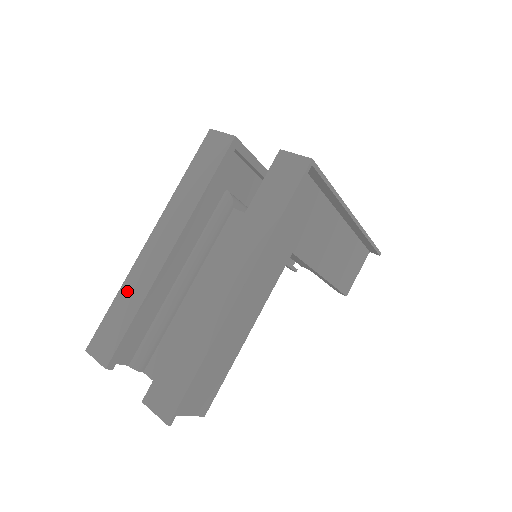
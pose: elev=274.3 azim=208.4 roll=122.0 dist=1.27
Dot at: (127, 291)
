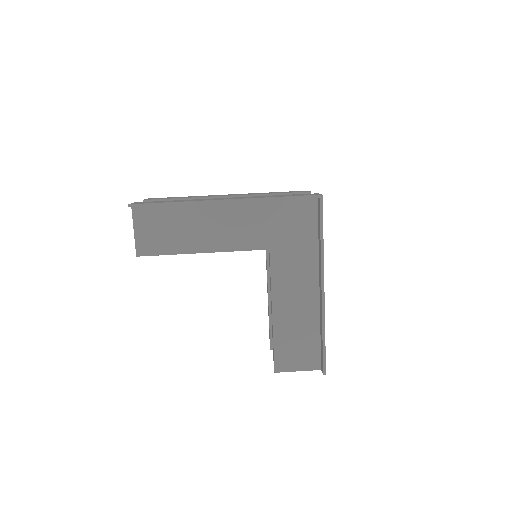
Dot at: (192, 196)
